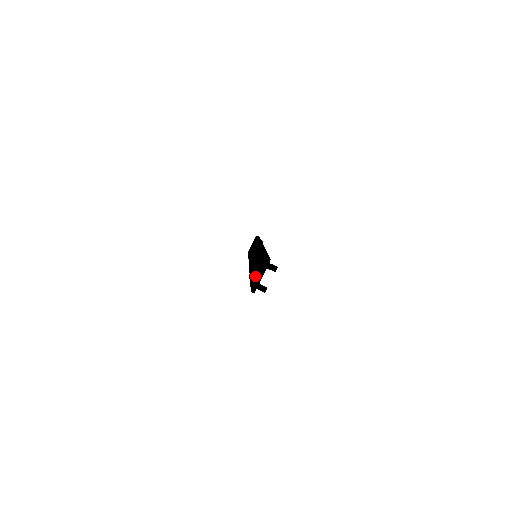
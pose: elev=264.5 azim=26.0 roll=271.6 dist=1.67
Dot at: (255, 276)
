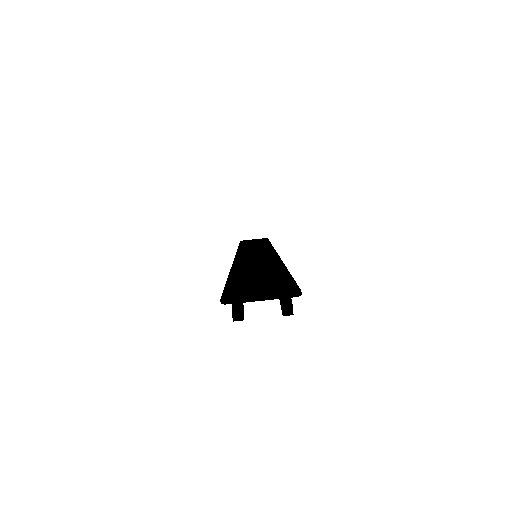
Dot at: (251, 284)
